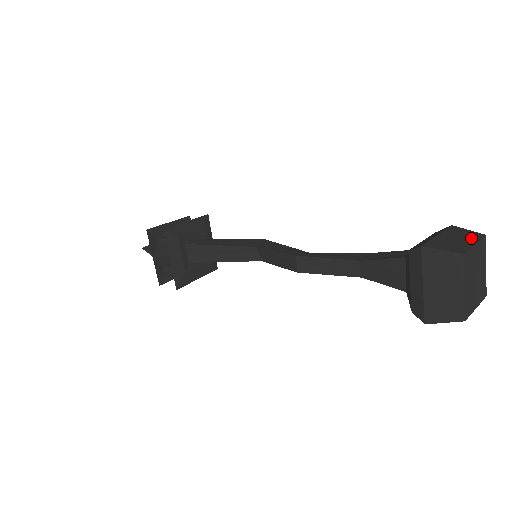
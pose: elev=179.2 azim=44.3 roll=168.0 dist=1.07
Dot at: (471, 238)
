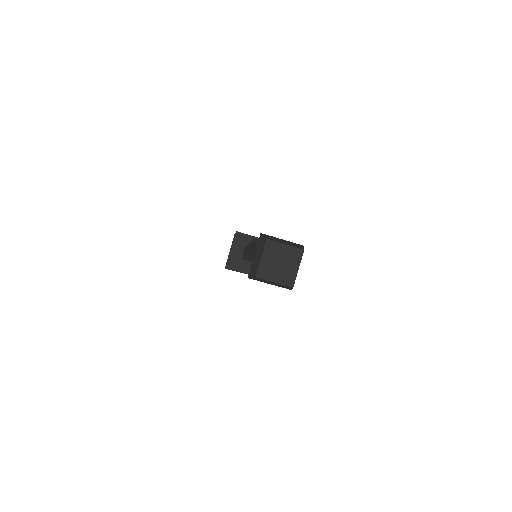
Dot at: (261, 250)
